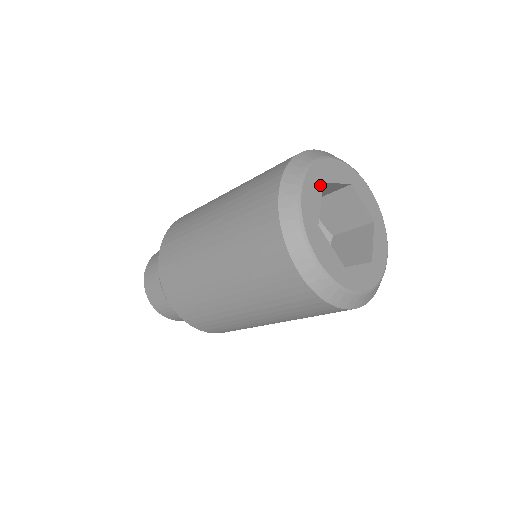
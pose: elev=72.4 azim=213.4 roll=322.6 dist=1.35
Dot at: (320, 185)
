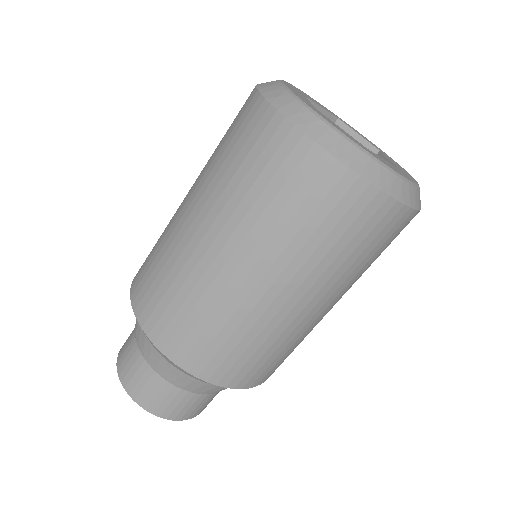
Dot at: occluded
